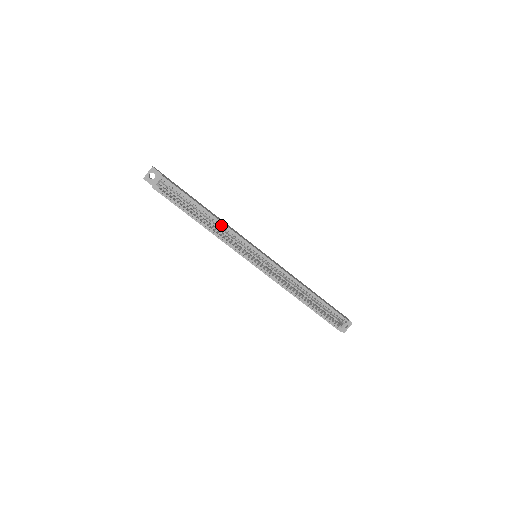
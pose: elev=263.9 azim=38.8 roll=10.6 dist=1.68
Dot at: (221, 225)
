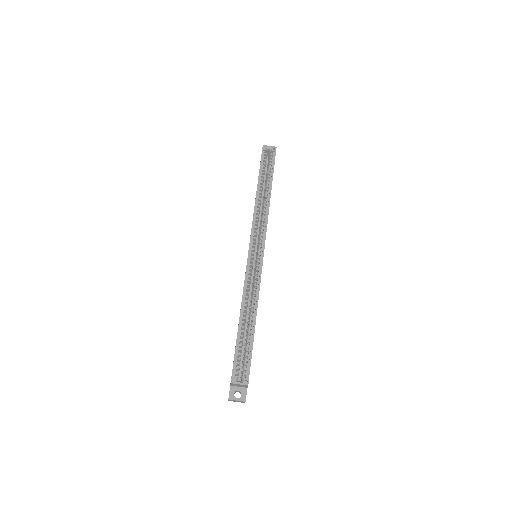
Dot at: occluded
